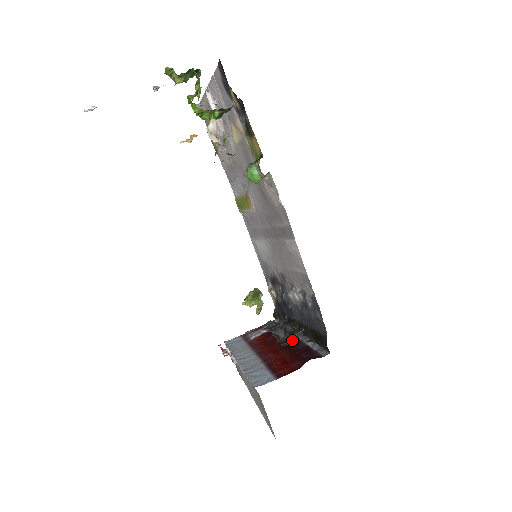
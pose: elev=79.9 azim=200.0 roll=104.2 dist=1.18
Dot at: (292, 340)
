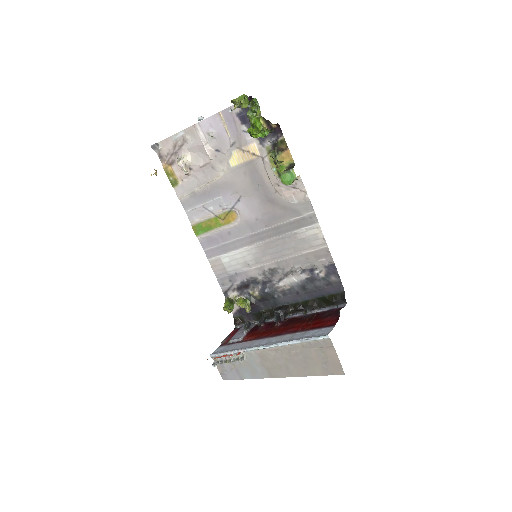
Dot at: (289, 320)
